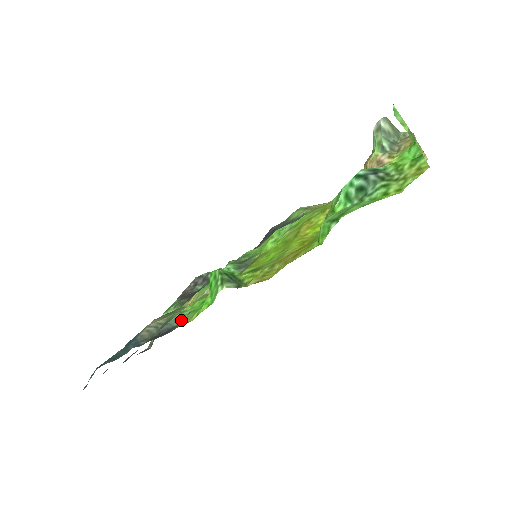
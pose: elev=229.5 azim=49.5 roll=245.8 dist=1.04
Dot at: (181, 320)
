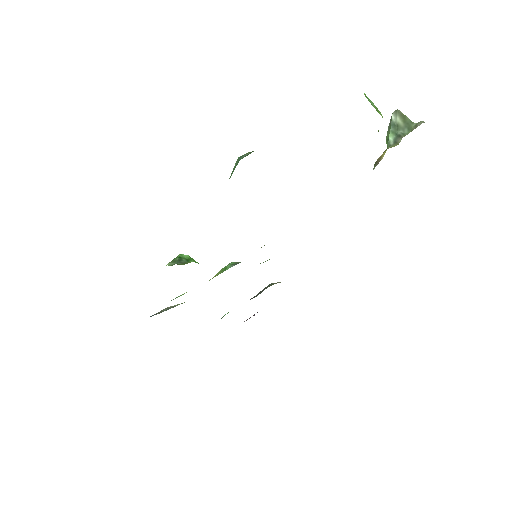
Dot at: occluded
